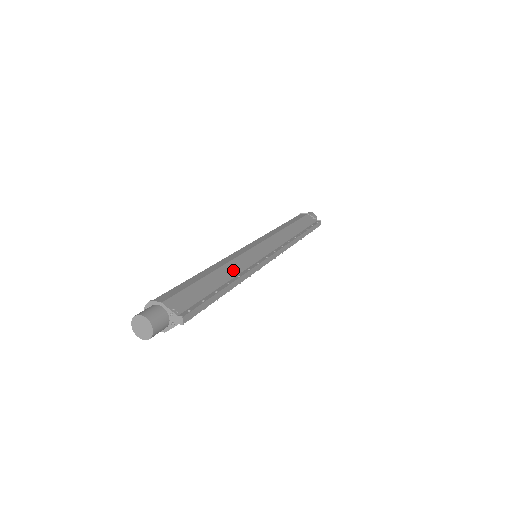
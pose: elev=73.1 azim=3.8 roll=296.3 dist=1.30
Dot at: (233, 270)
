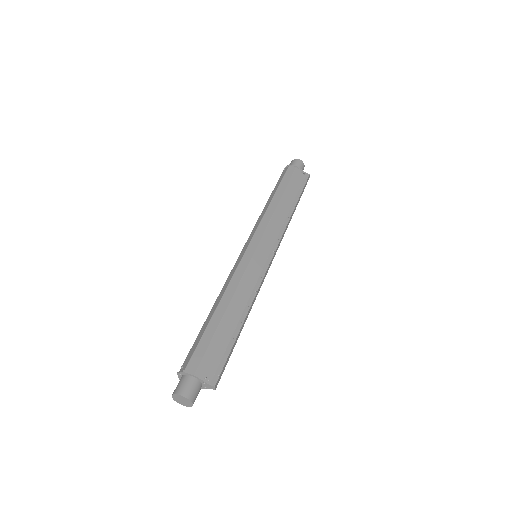
Dot at: (242, 298)
